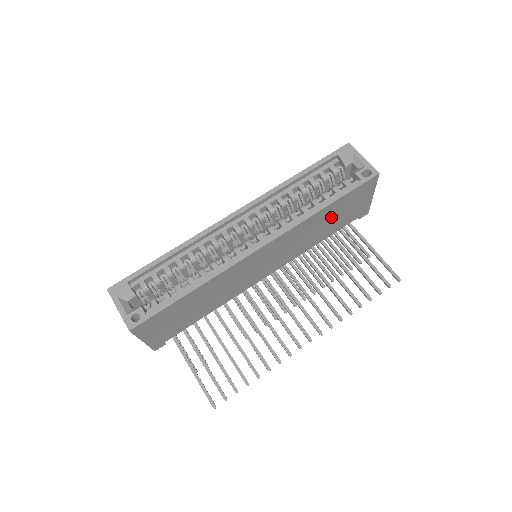
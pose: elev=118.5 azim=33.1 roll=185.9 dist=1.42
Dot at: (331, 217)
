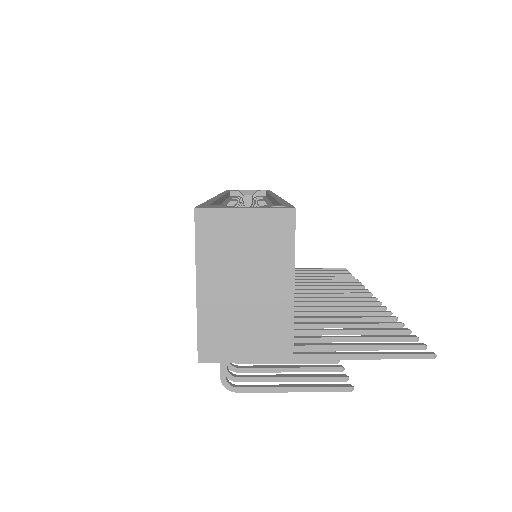
Dot at: occluded
